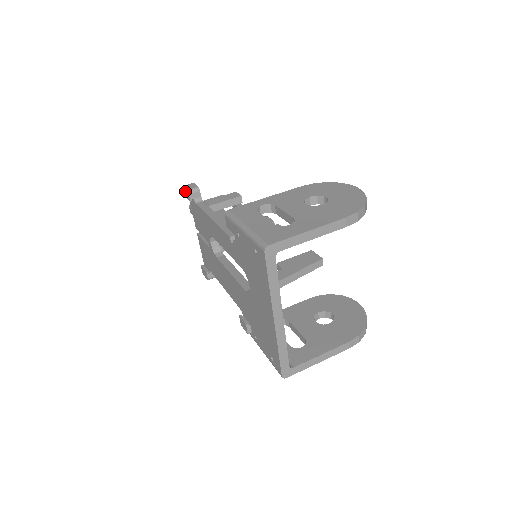
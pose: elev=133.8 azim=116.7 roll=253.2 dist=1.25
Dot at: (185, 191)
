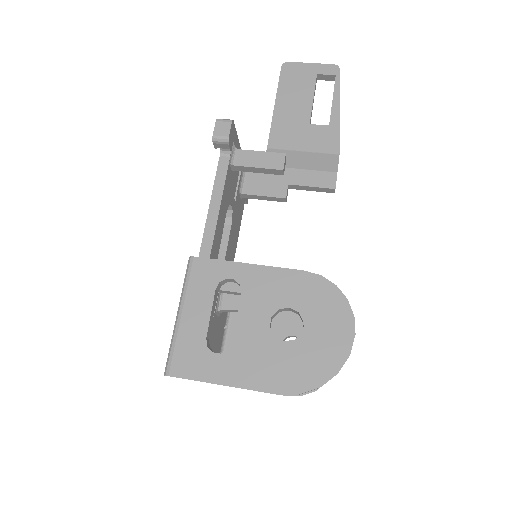
Dot at: (215, 129)
